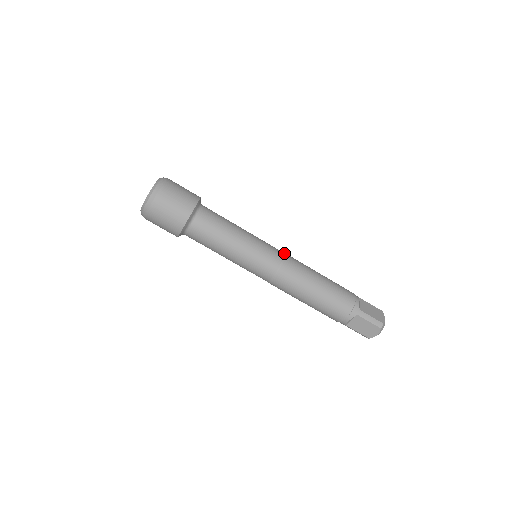
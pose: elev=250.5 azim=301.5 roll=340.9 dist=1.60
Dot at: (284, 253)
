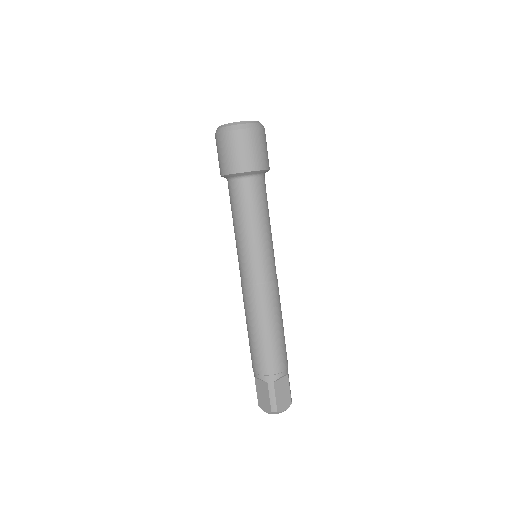
Dot at: (276, 279)
